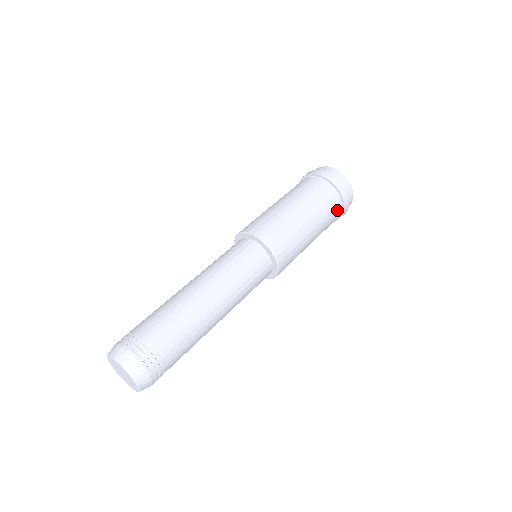
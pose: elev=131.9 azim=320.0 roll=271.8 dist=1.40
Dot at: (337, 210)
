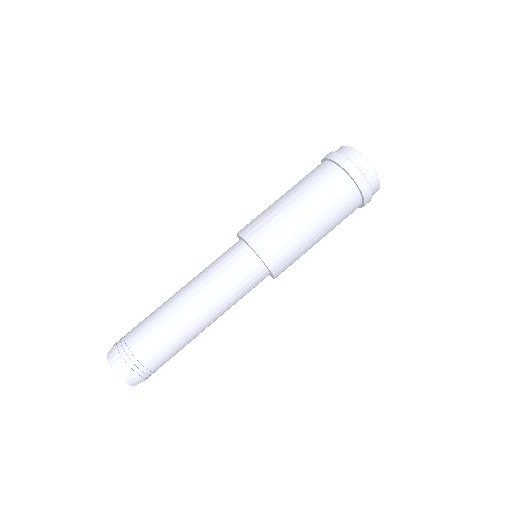
Dot at: occluded
